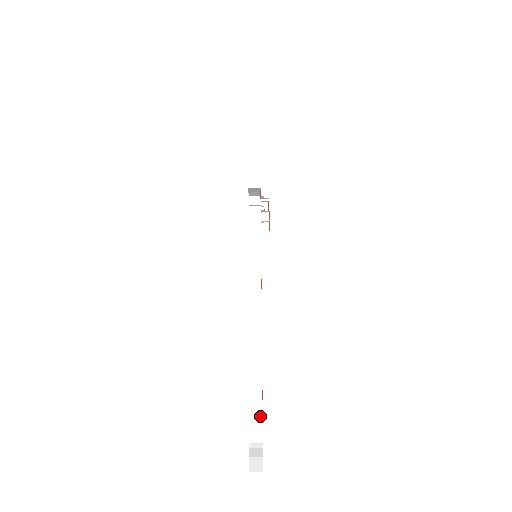
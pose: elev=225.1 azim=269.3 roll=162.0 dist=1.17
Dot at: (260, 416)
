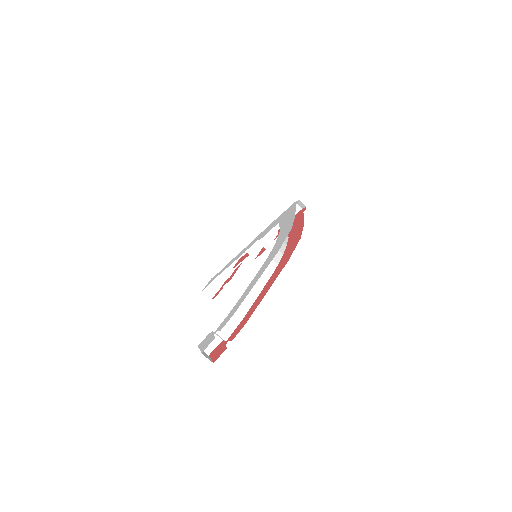
Dot at: (244, 313)
